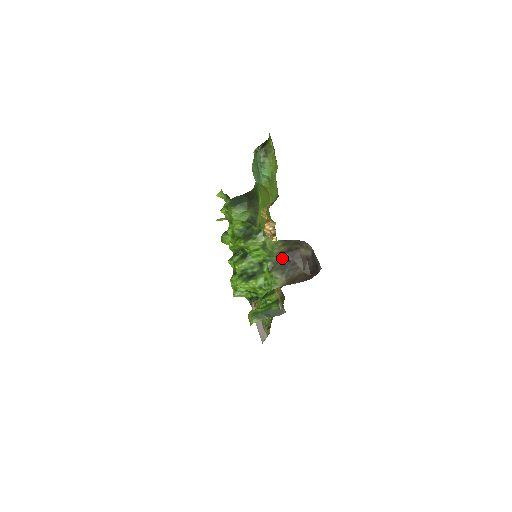
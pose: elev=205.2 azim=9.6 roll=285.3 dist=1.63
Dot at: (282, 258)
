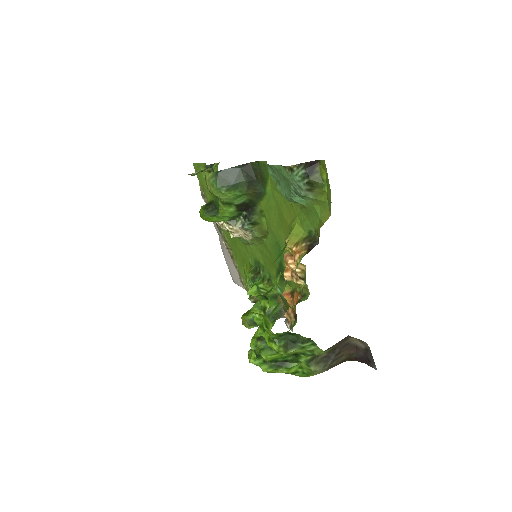
Dot at: (326, 350)
